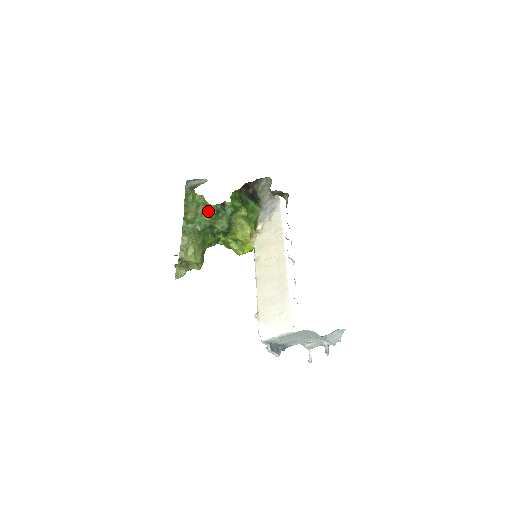
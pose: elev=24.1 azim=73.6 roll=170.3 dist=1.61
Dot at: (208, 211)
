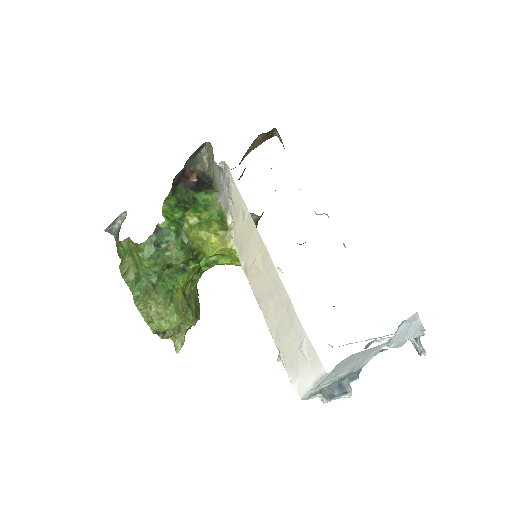
Dot at: (144, 254)
